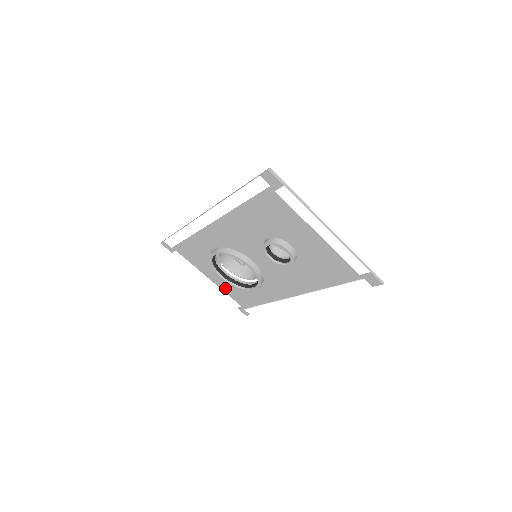
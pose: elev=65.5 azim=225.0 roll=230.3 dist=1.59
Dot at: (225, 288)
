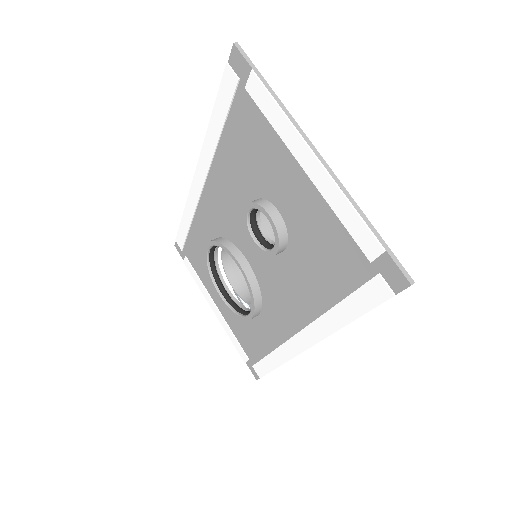
Dot at: (231, 322)
